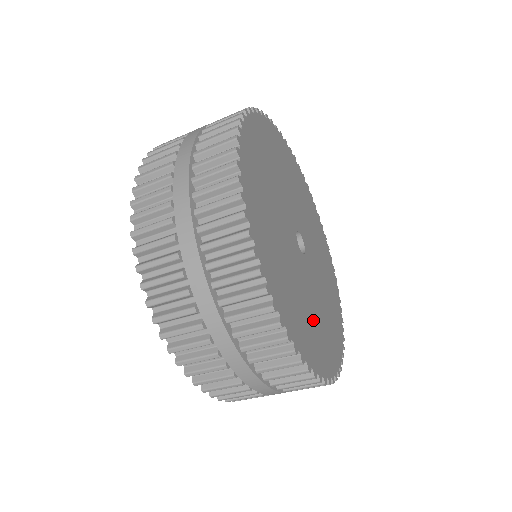
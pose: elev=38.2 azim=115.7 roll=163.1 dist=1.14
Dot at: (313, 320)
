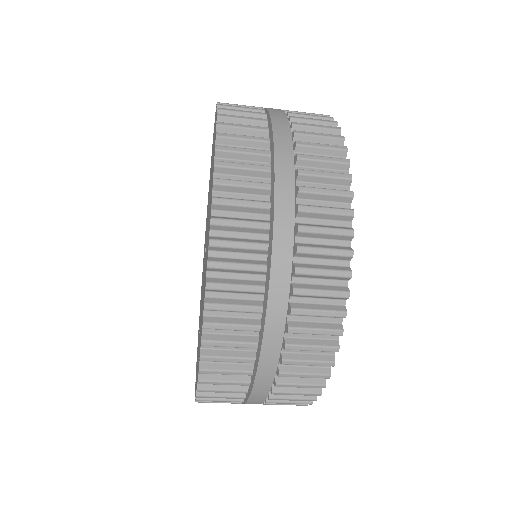
Dot at: occluded
